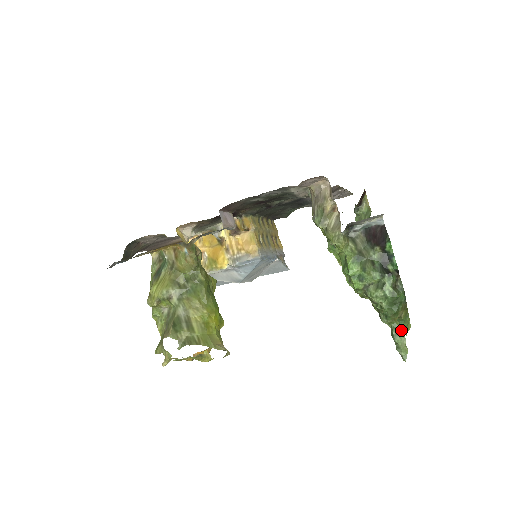
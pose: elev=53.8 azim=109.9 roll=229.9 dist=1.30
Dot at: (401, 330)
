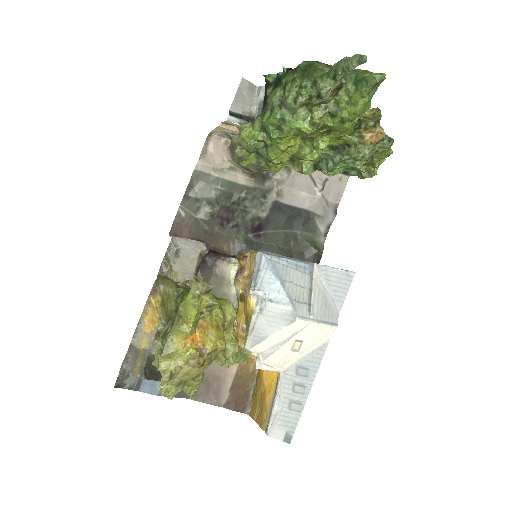
Dot at: (335, 65)
